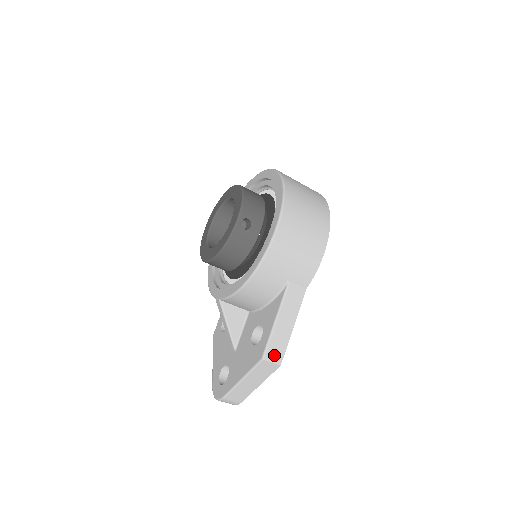
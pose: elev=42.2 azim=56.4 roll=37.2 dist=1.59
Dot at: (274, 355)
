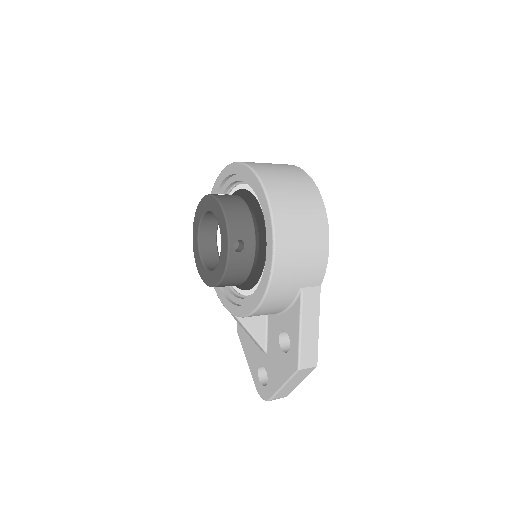
Dot at: (308, 361)
